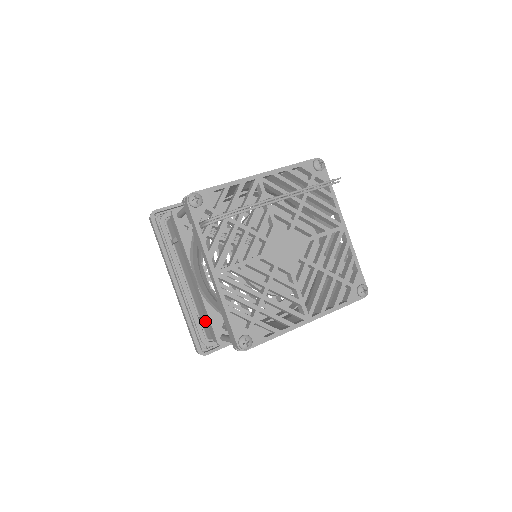
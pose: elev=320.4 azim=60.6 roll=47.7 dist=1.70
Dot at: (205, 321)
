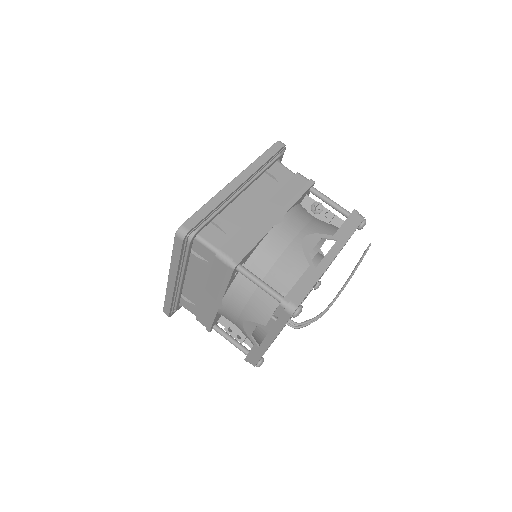
Dot at: (193, 306)
